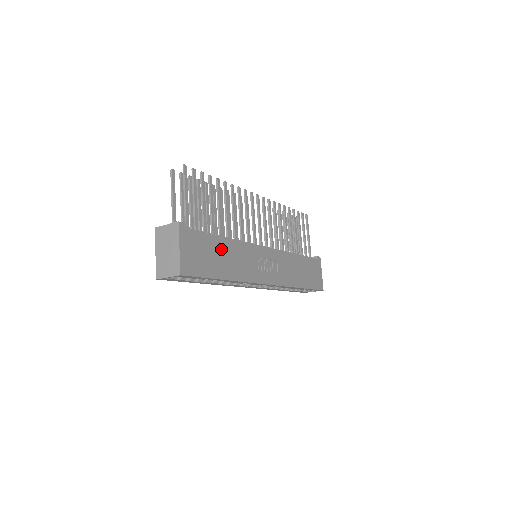
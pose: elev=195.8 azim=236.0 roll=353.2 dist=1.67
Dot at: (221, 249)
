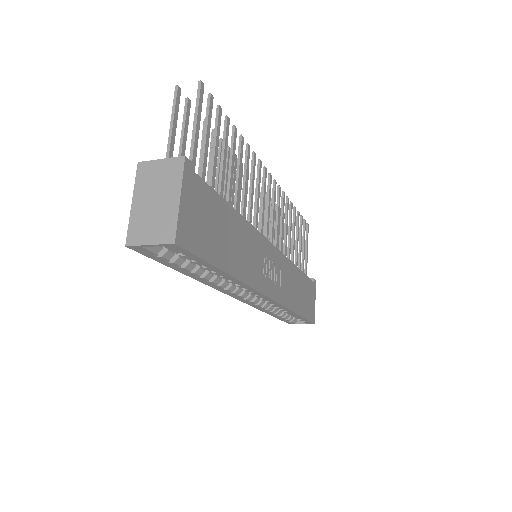
Dot at: (229, 225)
